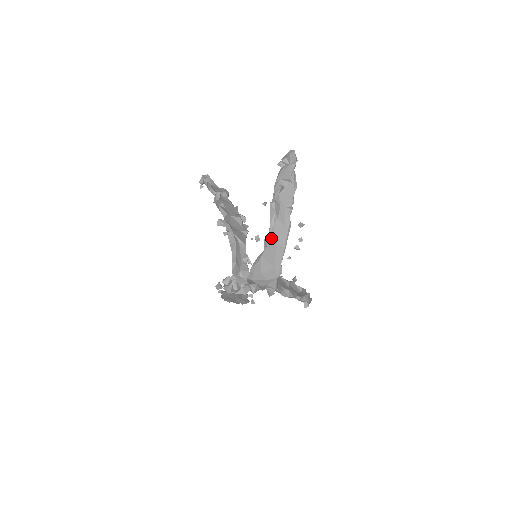
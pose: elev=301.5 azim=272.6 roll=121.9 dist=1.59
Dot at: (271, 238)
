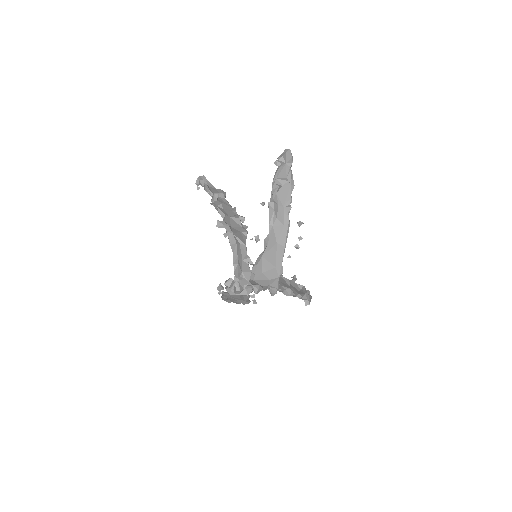
Dot at: (271, 238)
